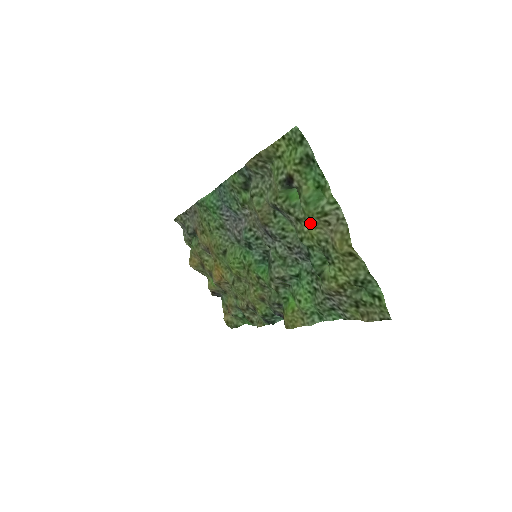
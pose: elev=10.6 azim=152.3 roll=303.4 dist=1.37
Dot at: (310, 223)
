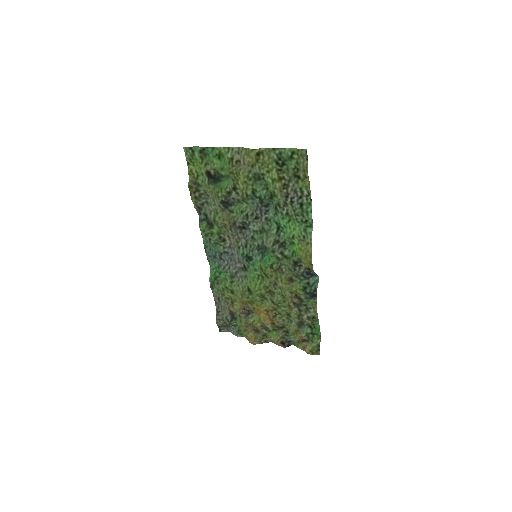
Dot at: (236, 177)
